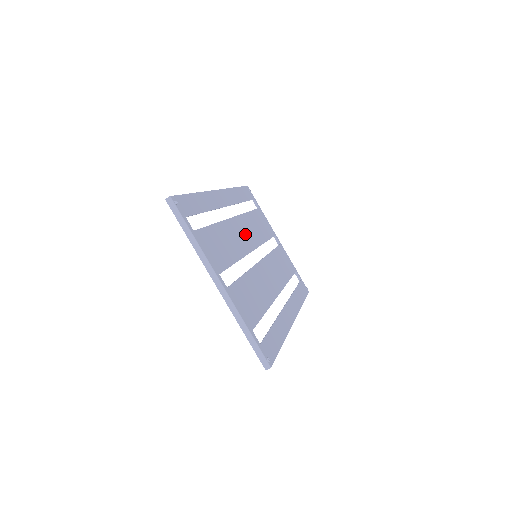
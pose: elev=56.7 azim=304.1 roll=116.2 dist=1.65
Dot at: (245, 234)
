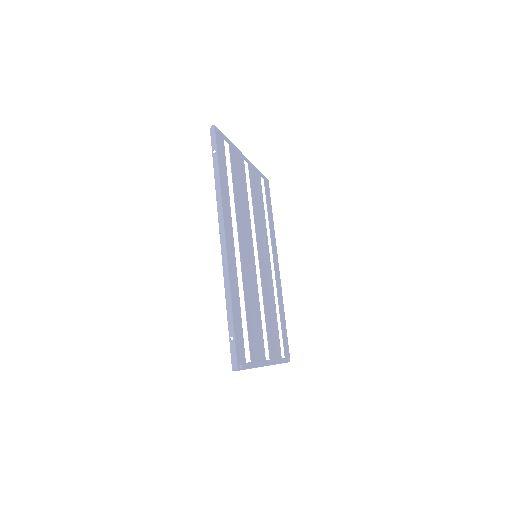
Dot at: (247, 247)
